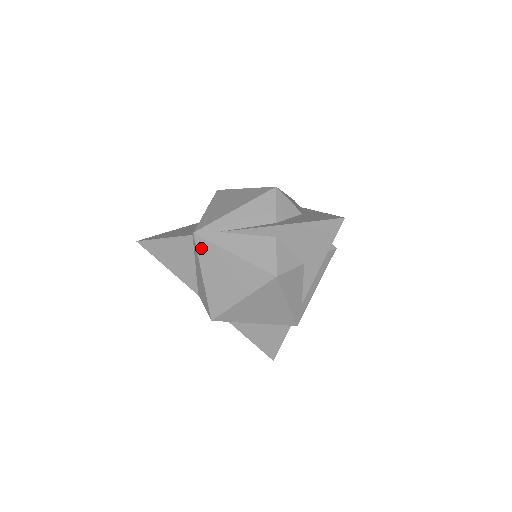
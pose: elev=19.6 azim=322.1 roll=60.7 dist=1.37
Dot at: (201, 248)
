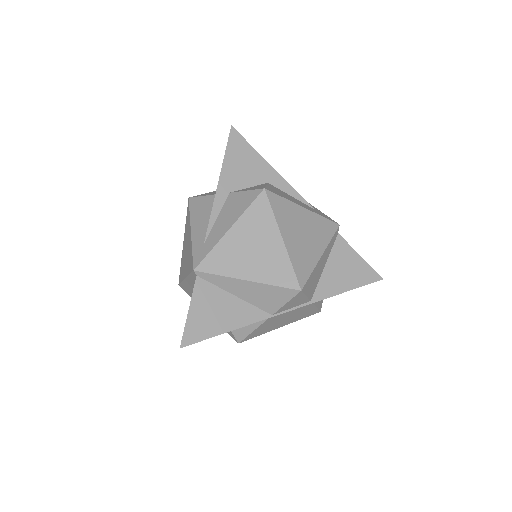
Dot at: (213, 268)
